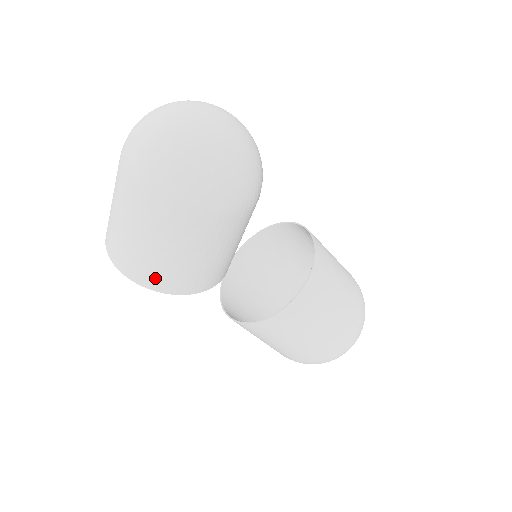
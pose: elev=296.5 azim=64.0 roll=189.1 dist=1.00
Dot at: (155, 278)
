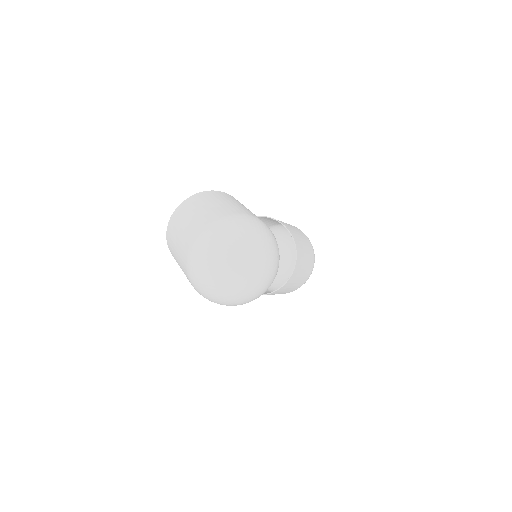
Dot at: occluded
